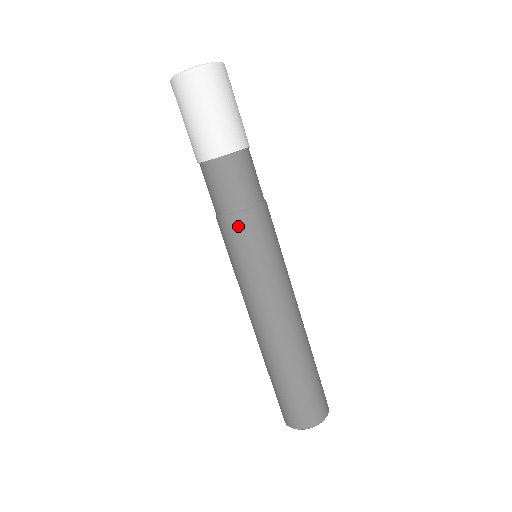
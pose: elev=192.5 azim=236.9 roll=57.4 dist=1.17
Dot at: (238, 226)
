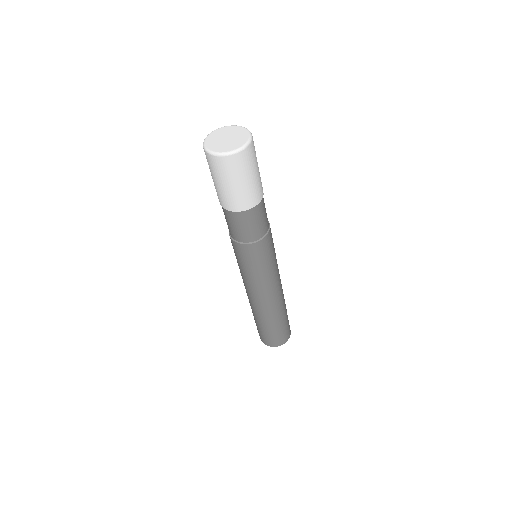
Dot at: (249, 251)
